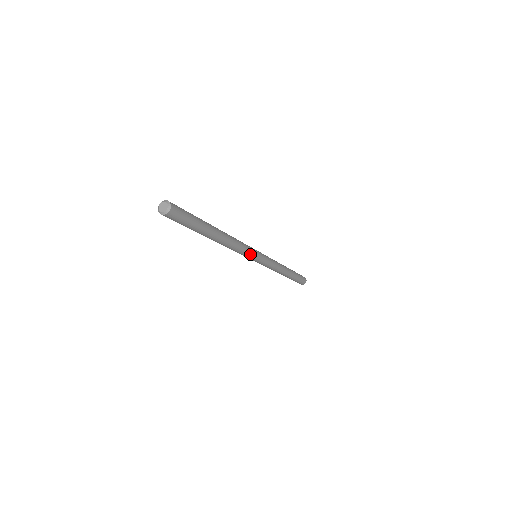
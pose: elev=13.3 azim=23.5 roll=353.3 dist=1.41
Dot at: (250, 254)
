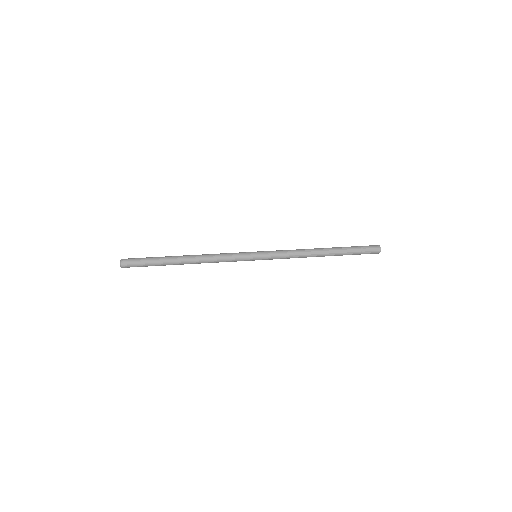
Dot at: occluded
